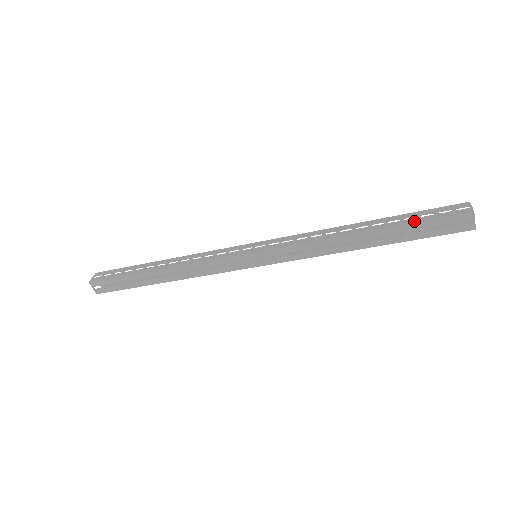
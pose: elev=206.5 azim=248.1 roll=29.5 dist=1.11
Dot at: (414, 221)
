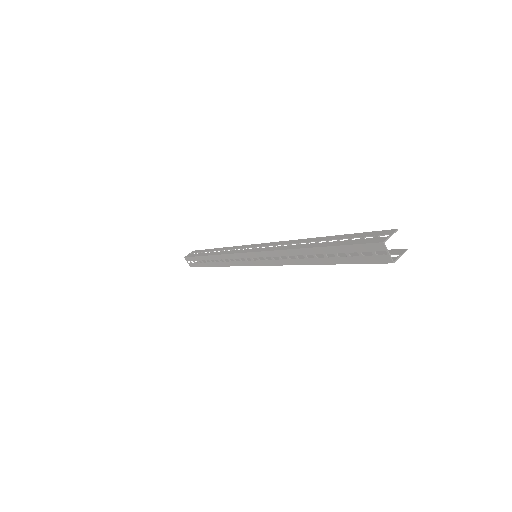
Dot at: (340, 244)
